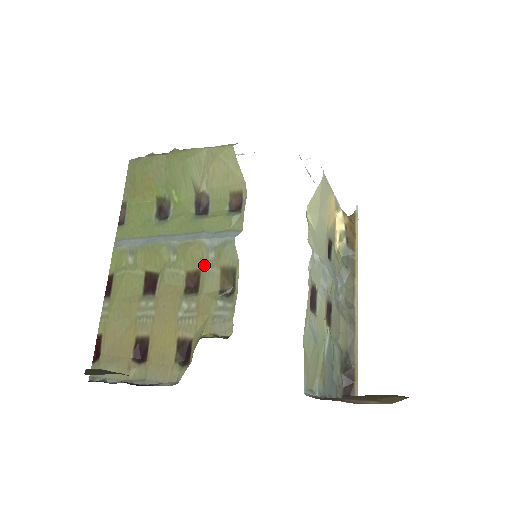
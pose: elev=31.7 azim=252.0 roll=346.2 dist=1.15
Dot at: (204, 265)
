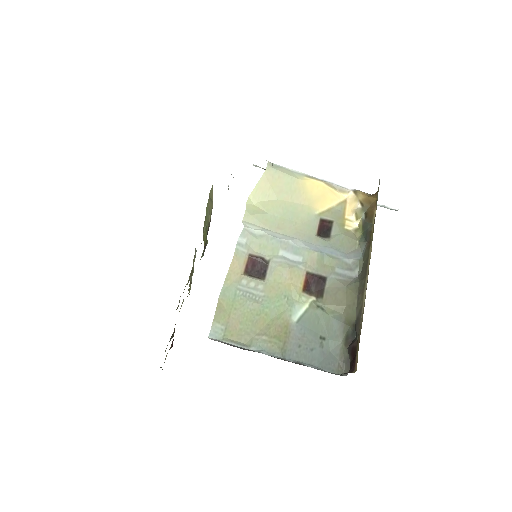
Dot at: (193, 268)
